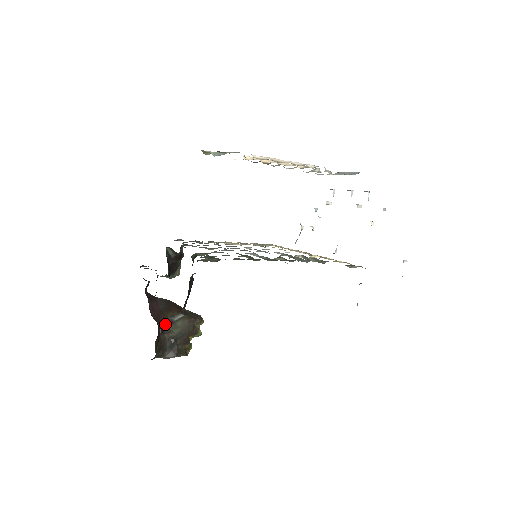
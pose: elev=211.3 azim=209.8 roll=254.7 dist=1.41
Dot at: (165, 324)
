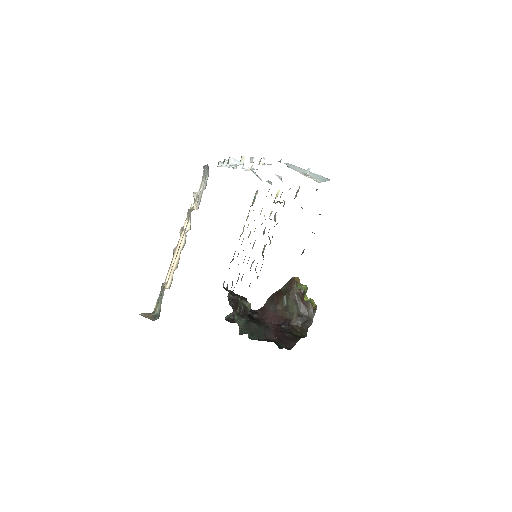
Dot at: (286, 314)
